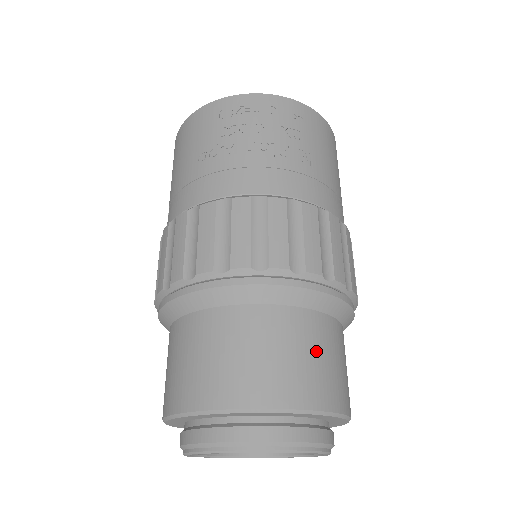
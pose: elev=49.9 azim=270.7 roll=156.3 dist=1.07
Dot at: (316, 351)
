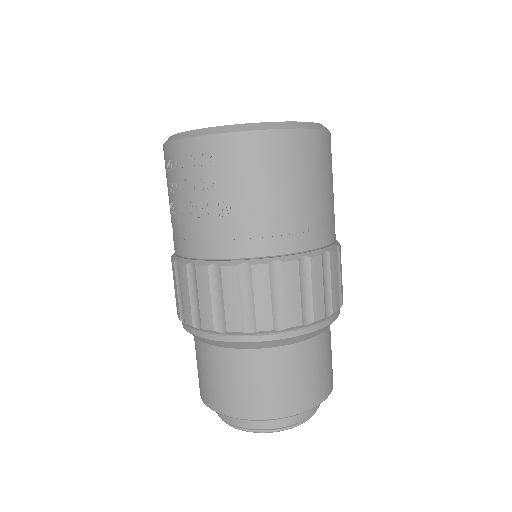
Dot at: (252, 380)
